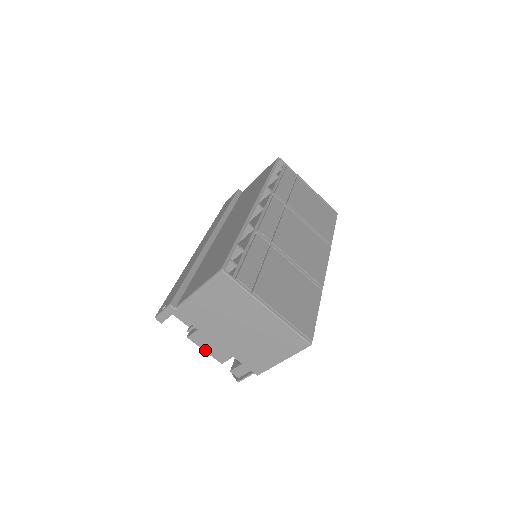
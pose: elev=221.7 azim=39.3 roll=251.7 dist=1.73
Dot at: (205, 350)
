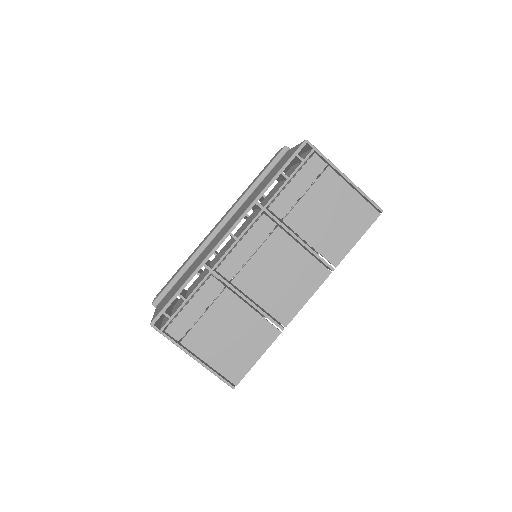
Dot at: occluded
